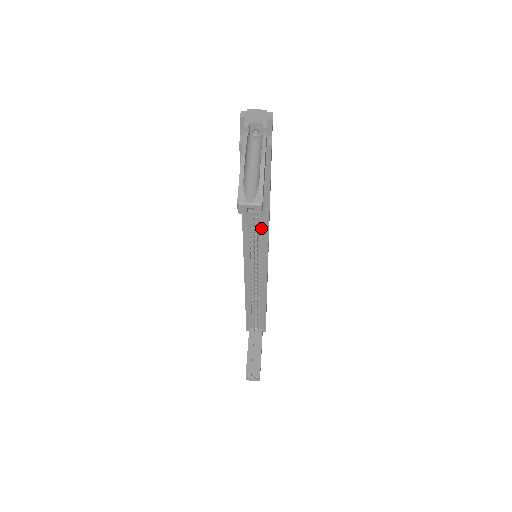
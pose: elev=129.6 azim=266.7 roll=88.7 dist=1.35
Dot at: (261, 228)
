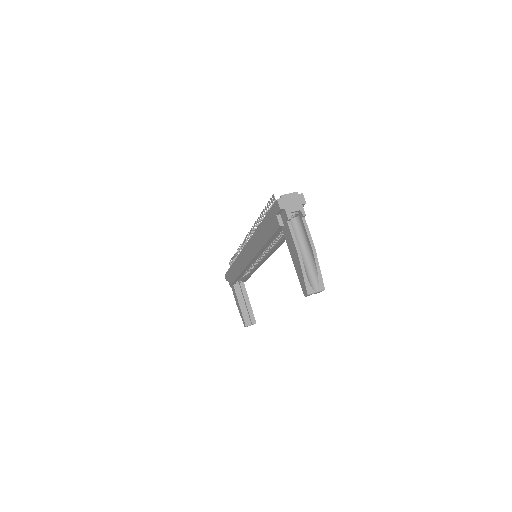
Dot at: (272, 249)
